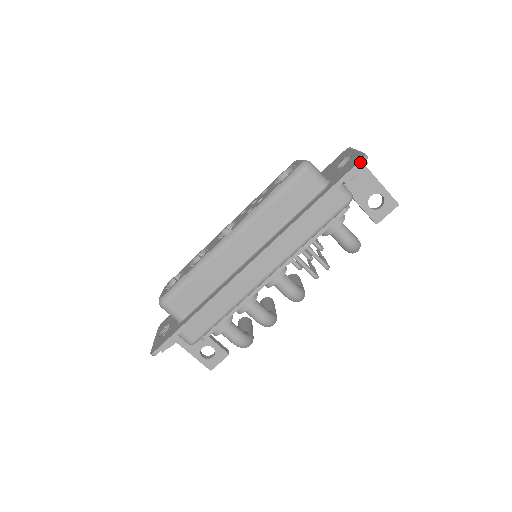
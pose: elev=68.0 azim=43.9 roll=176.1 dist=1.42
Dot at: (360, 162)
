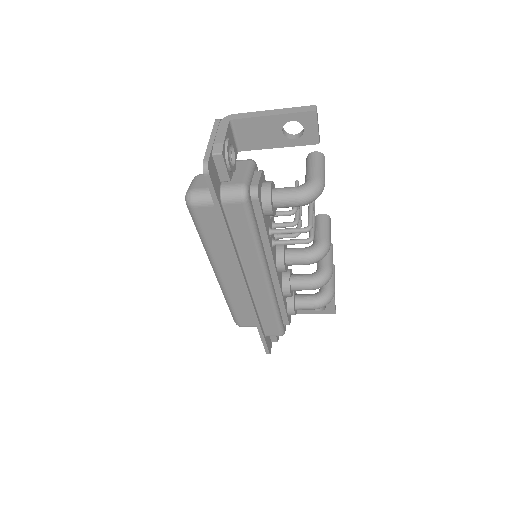
Dot at: (206, 177)
